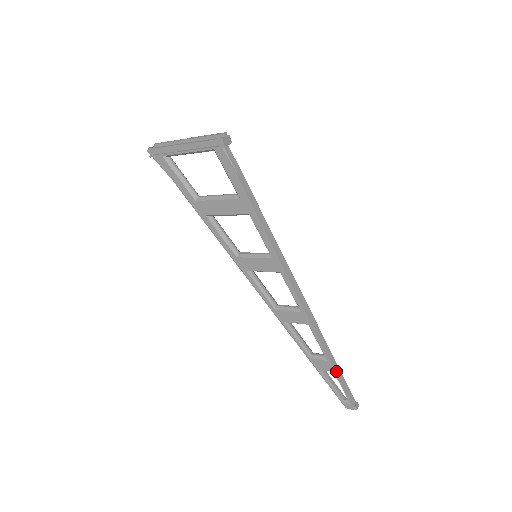
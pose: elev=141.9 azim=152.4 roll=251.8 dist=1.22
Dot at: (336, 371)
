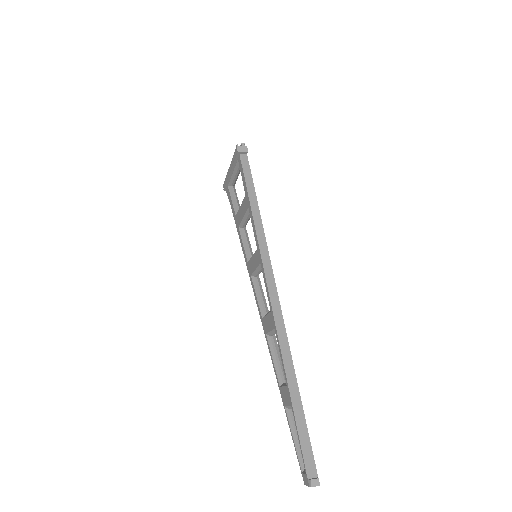
Dot at: (294, 405)
